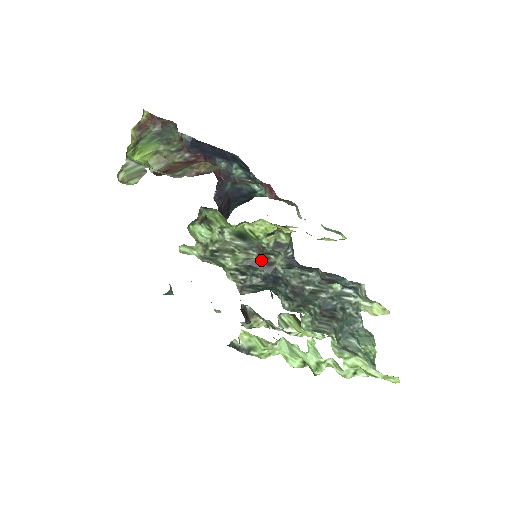
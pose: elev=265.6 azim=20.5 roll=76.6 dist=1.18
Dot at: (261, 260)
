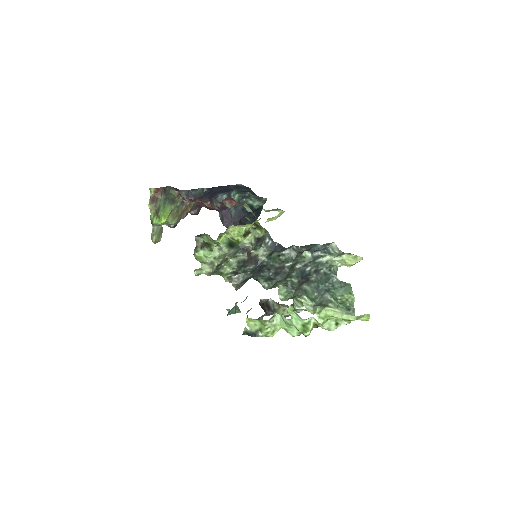
Dot at: (248, 257)
